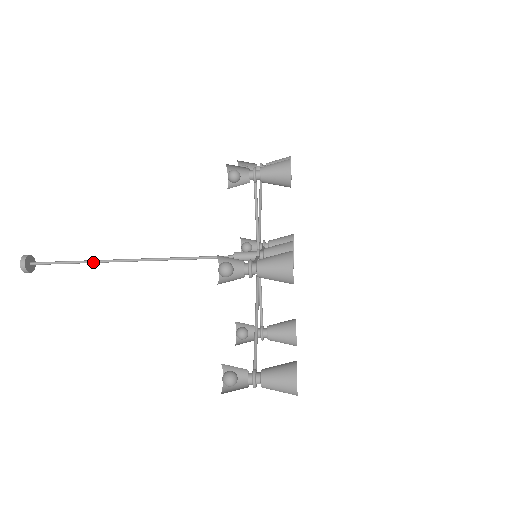
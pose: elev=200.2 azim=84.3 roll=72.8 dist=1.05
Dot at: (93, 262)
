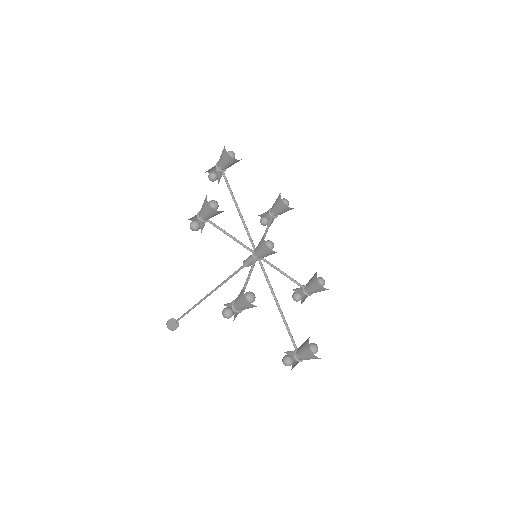
Dot at: occluded
